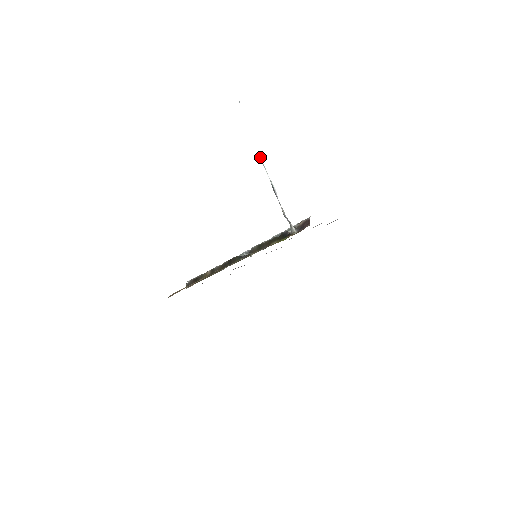
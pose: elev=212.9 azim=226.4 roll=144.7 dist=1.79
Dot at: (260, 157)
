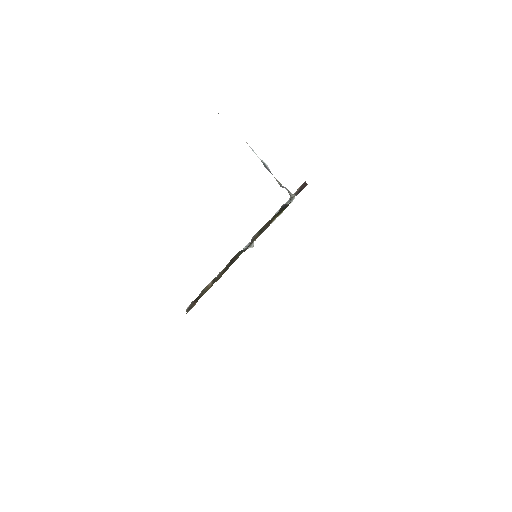
Dot at: occluded
